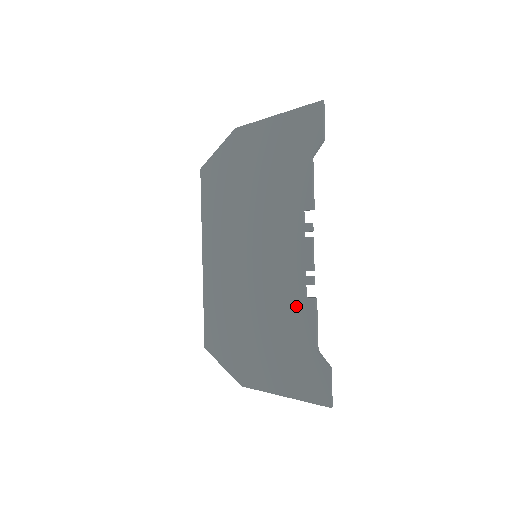
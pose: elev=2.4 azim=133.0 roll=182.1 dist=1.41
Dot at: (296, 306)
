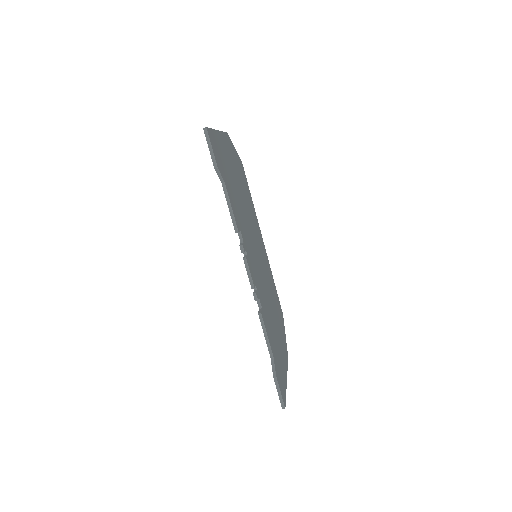
Dot at: occluded
